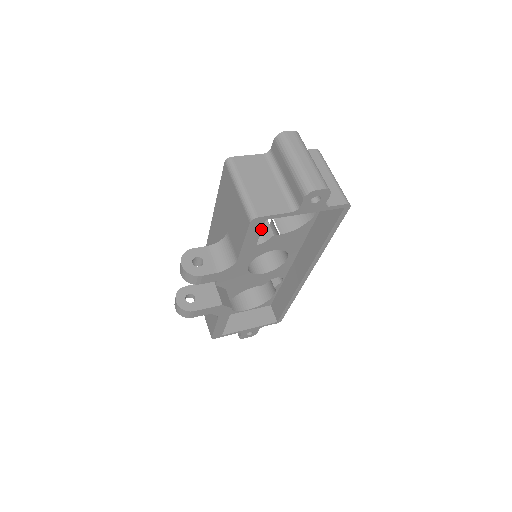
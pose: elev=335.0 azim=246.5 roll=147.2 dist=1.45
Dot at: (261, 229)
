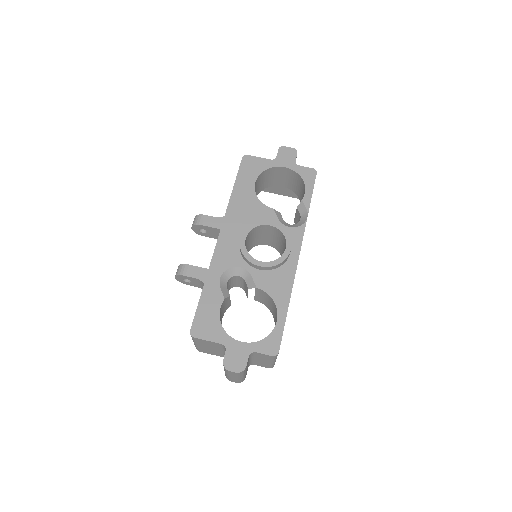
Dot at: occluded
